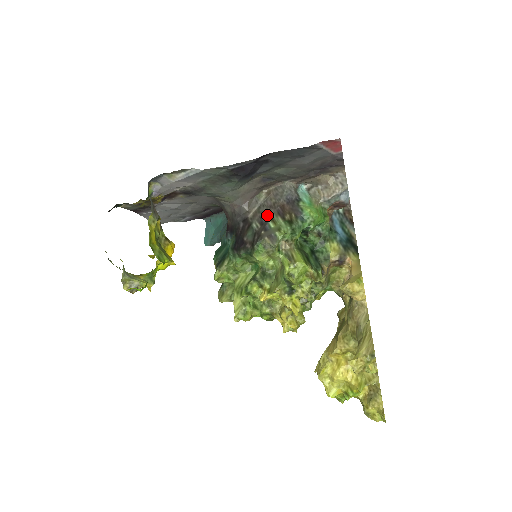
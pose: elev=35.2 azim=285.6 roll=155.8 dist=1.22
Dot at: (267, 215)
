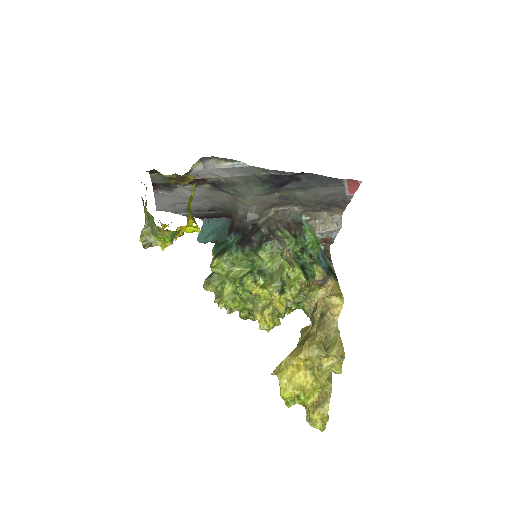
Dot at: (275, 226)
